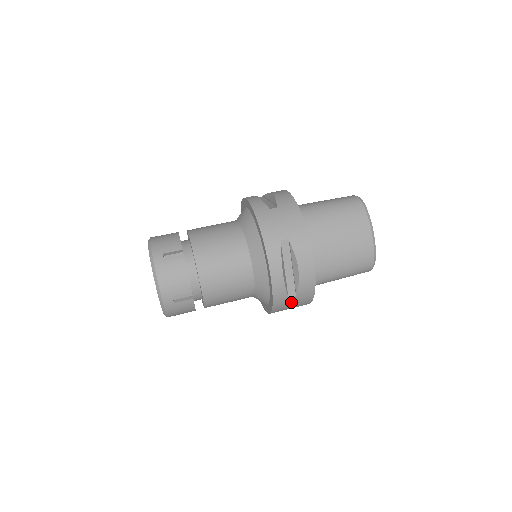
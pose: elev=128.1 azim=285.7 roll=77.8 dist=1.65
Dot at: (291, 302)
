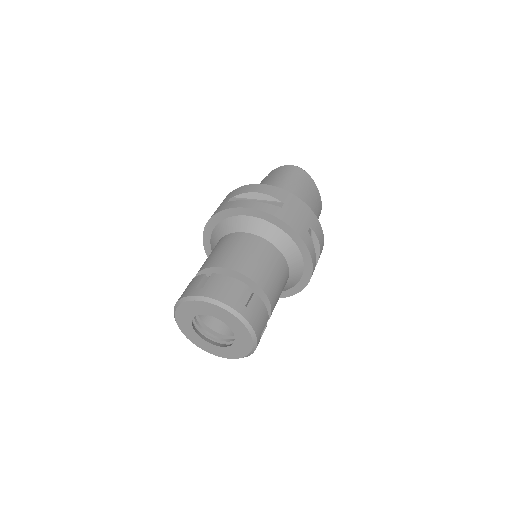
Dot at: occluded
